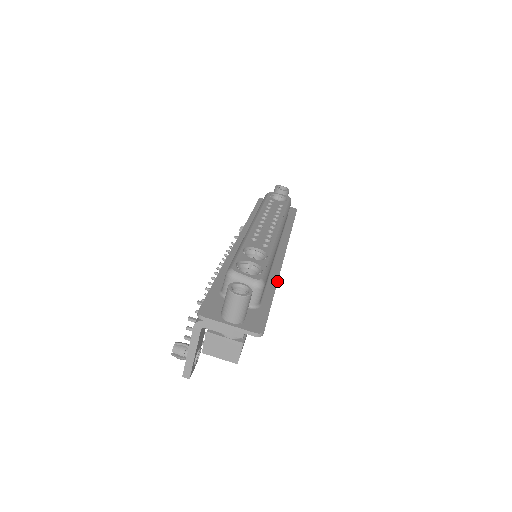
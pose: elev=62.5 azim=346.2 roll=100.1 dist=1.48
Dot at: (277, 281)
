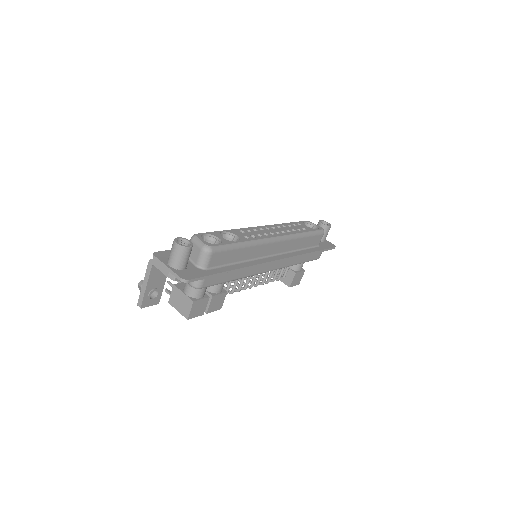
Dot at: (244, 267)
